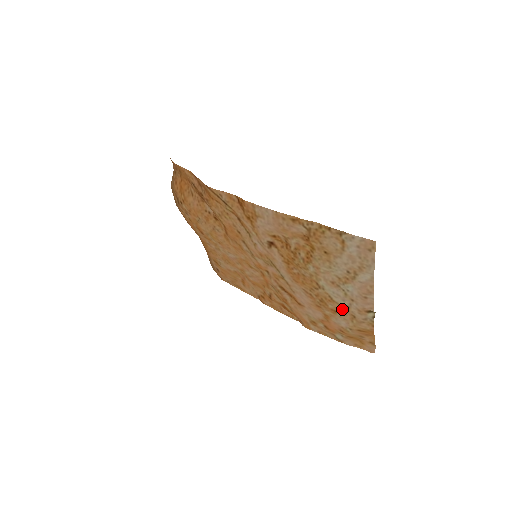
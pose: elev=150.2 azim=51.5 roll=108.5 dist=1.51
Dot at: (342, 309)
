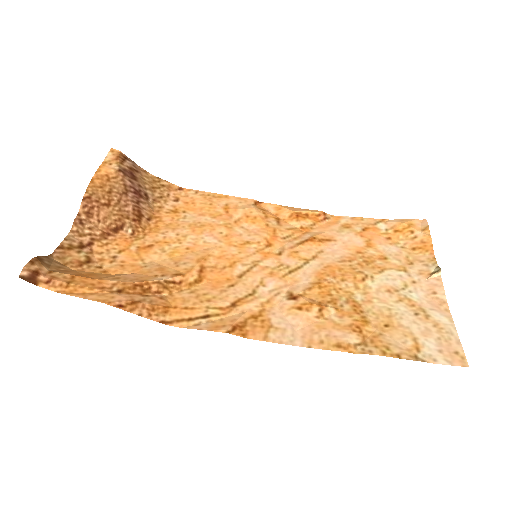
Dot at: (395, 265)
